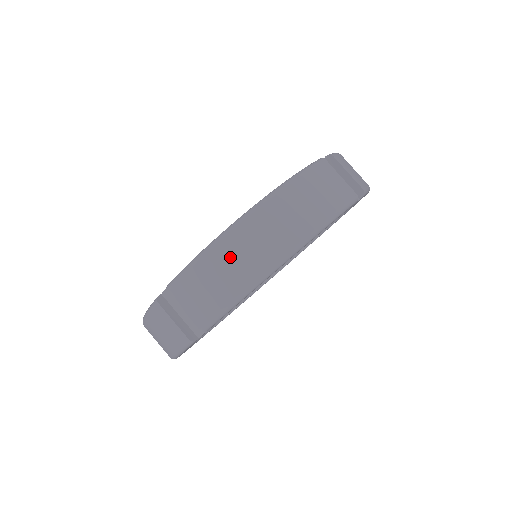
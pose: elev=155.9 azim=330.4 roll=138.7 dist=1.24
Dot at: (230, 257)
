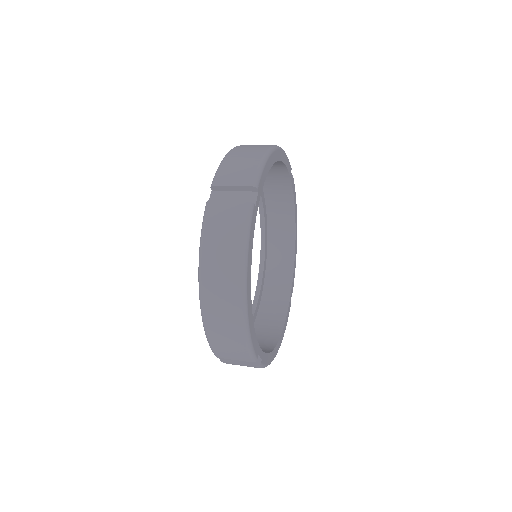
Dot at: (218, 326)
